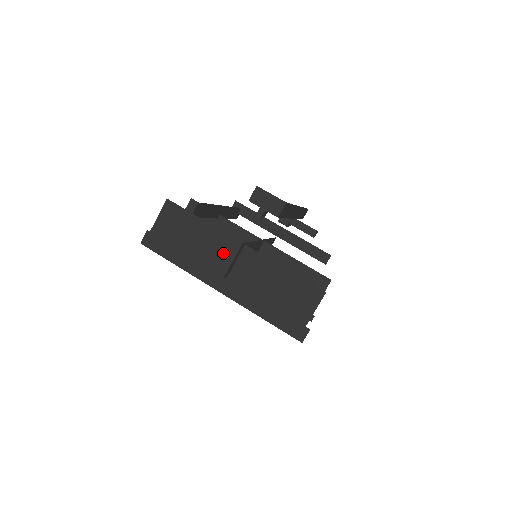
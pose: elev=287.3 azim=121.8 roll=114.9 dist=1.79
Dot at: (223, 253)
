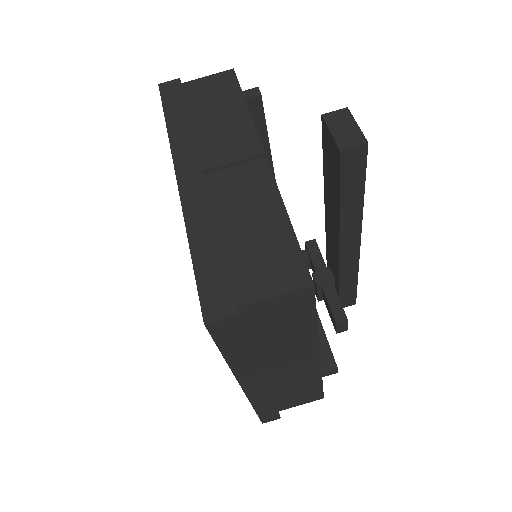
Dot at: (231, 148)
